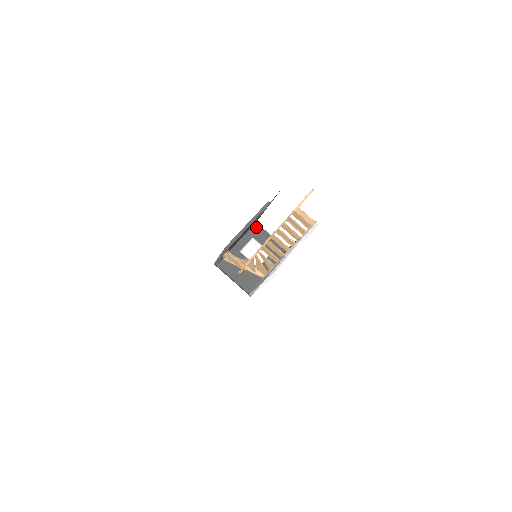
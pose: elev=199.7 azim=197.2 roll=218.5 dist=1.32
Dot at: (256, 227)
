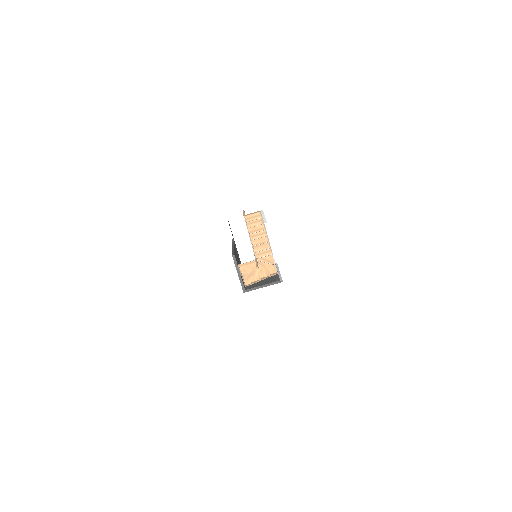
Dot at: occluded
